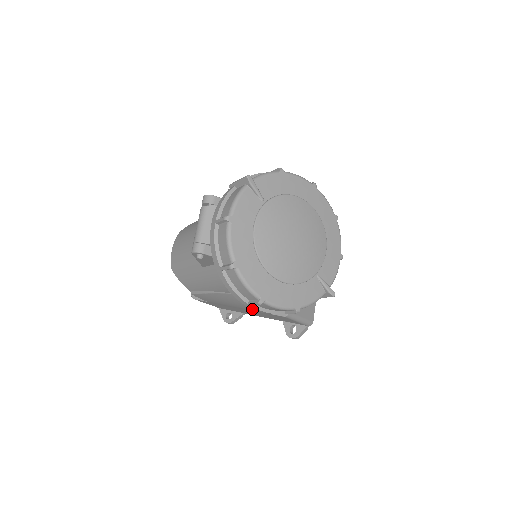
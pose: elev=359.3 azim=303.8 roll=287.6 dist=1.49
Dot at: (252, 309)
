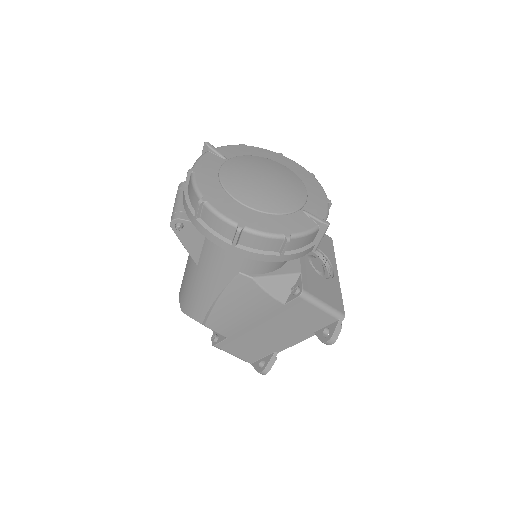
Dot at: (265, 306)
